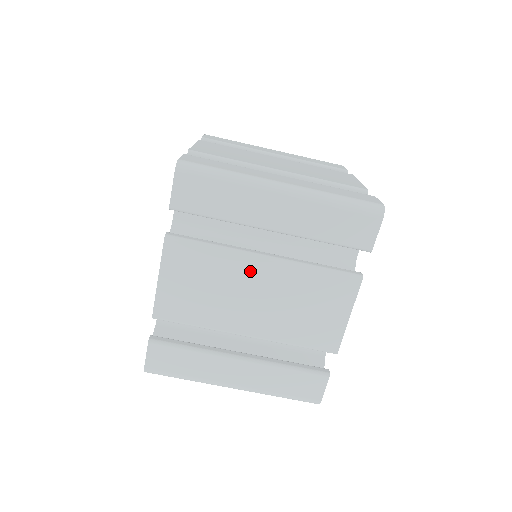
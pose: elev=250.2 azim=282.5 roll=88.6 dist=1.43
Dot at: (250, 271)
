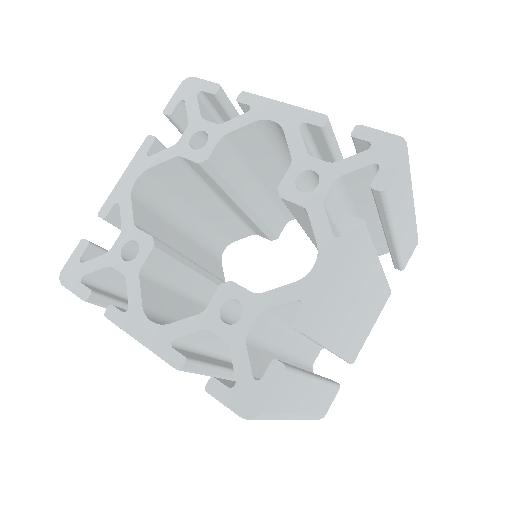
Dot at: occluded
